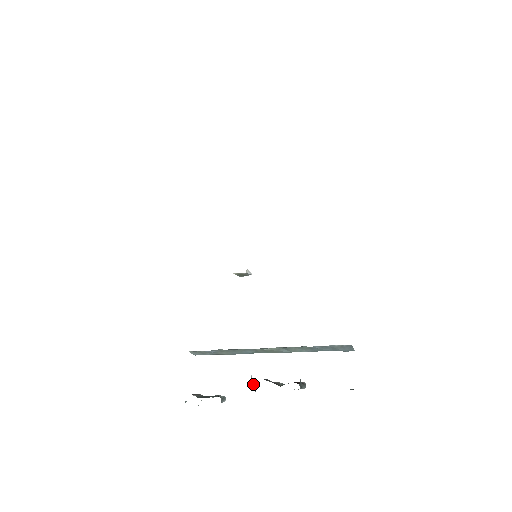
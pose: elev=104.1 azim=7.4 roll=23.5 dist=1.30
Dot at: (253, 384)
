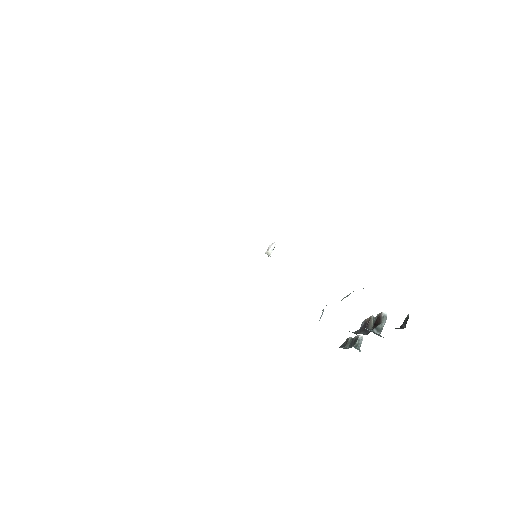
Dot at: occluded
